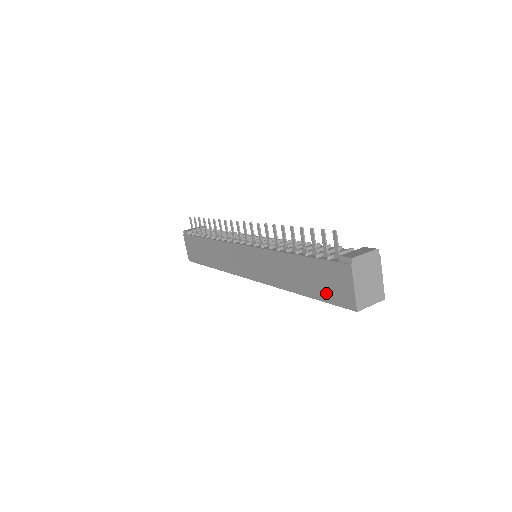
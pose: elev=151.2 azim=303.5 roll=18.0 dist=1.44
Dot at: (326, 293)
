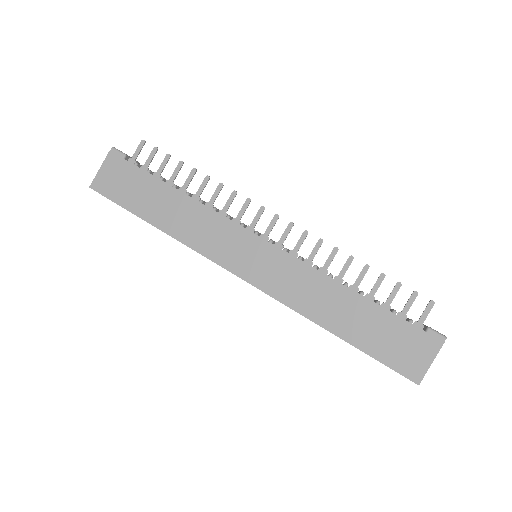
Dot at: (384, 351)
